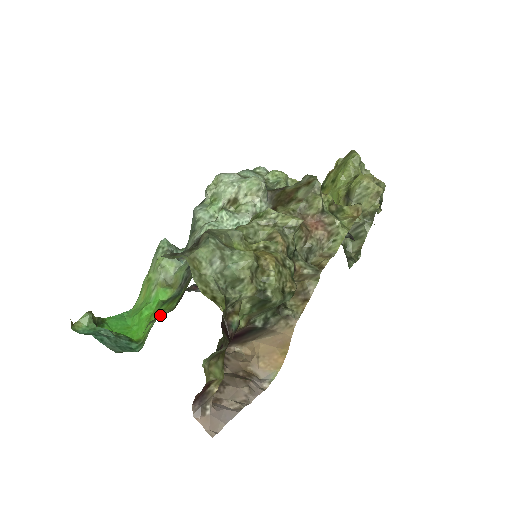
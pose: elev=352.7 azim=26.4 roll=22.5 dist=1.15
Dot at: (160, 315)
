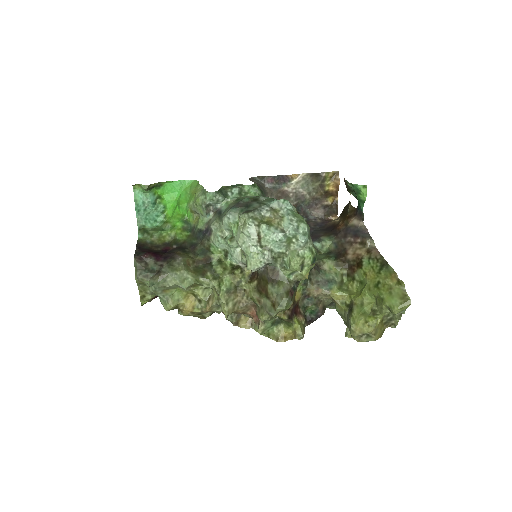
Dot at: (167, 233)
